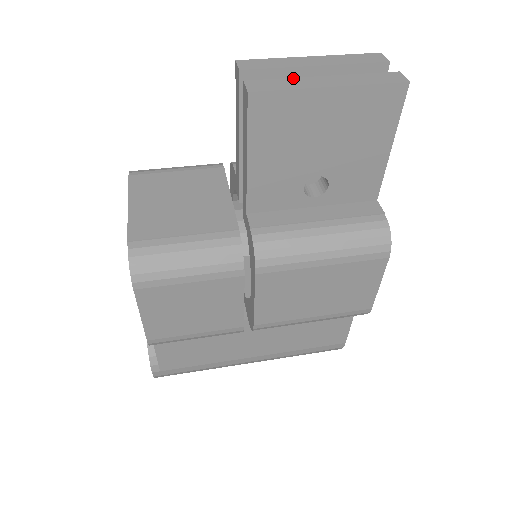
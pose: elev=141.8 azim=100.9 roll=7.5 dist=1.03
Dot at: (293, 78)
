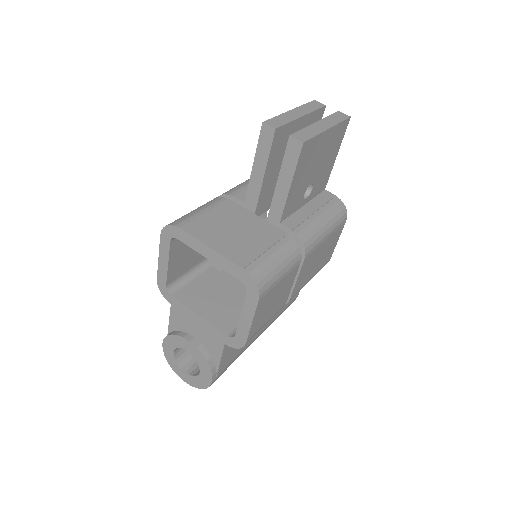
Dot at: (307, 127)
